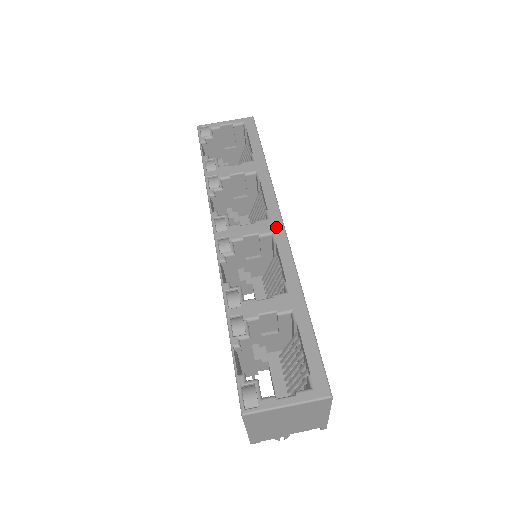
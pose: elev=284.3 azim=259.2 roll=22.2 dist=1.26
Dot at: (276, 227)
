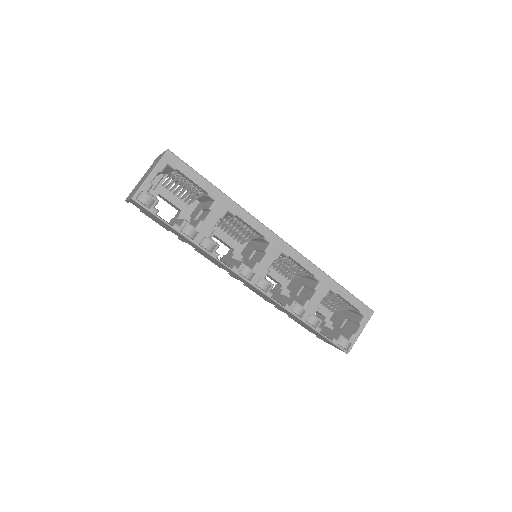
Dot at: (281, 246)
